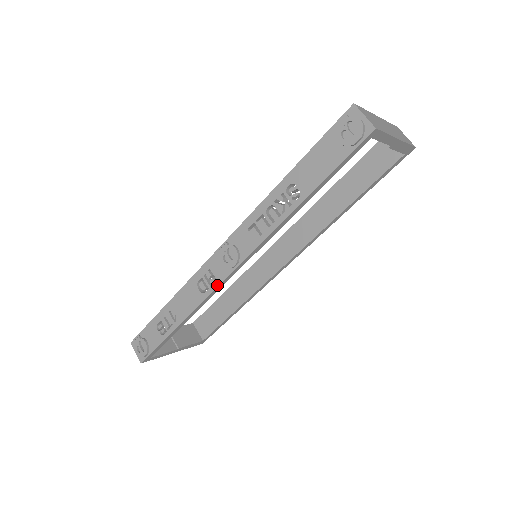
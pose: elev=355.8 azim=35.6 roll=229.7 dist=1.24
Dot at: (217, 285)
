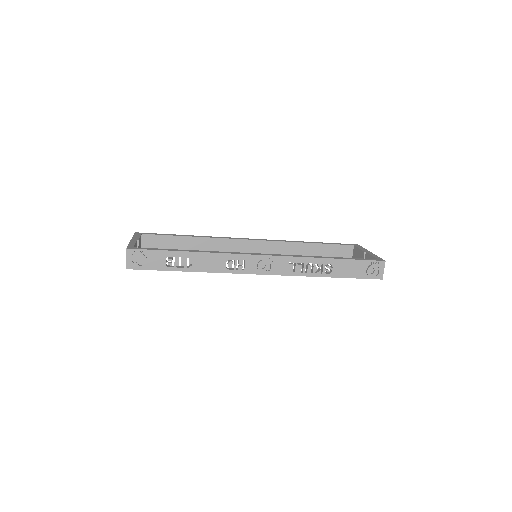
Dot at: (242, 273)
